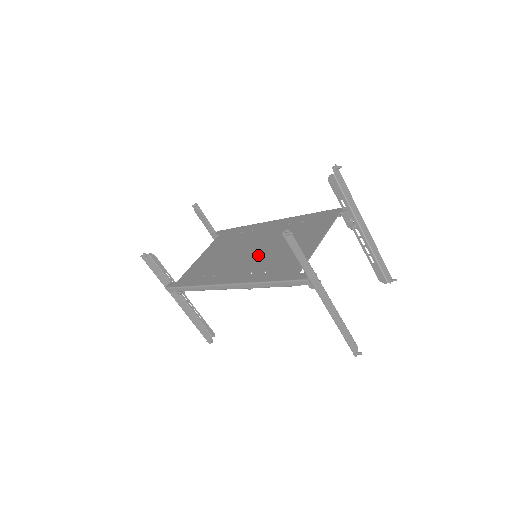
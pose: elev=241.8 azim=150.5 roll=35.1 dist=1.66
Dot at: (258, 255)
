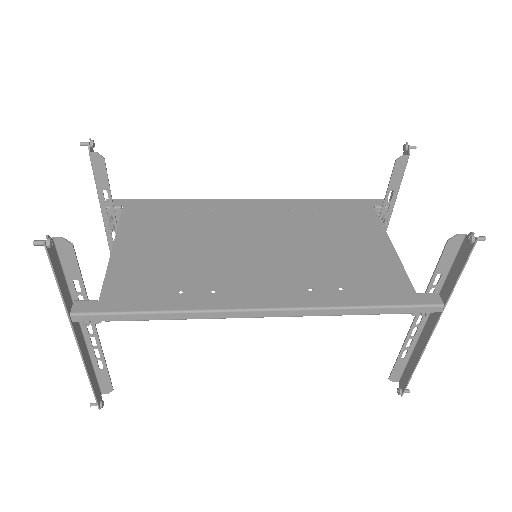
Dot at: (286, 257)
